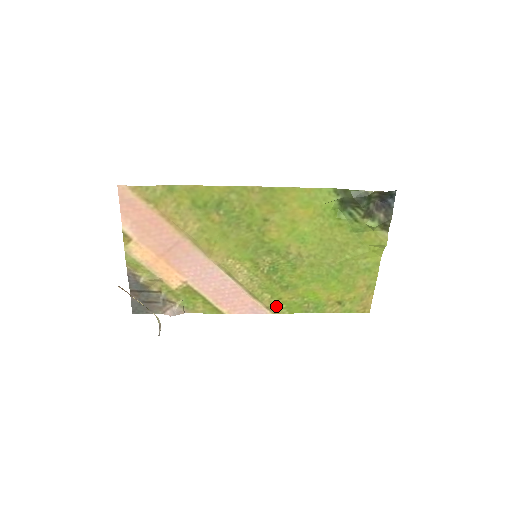
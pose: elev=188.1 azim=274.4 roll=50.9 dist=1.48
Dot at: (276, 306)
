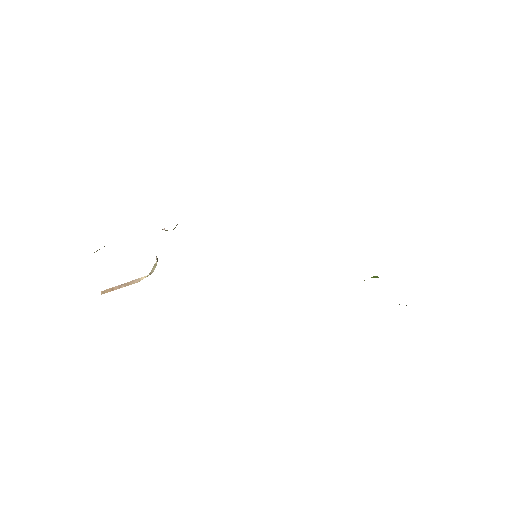
Dot at: occluded
